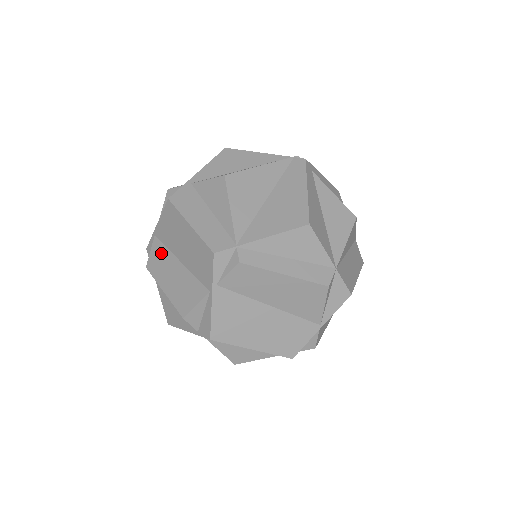
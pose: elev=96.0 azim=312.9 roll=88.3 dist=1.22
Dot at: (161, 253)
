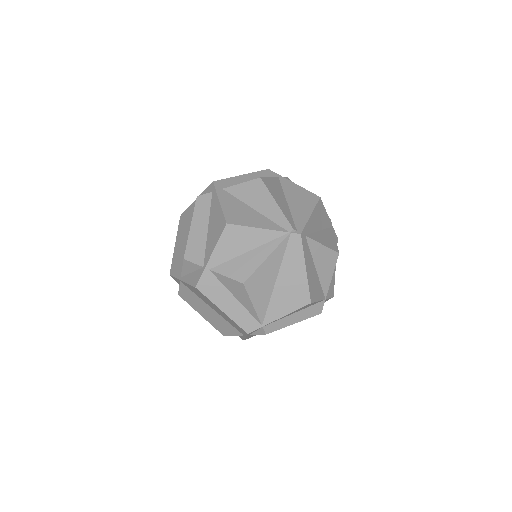
Dot at: (191, 295)
